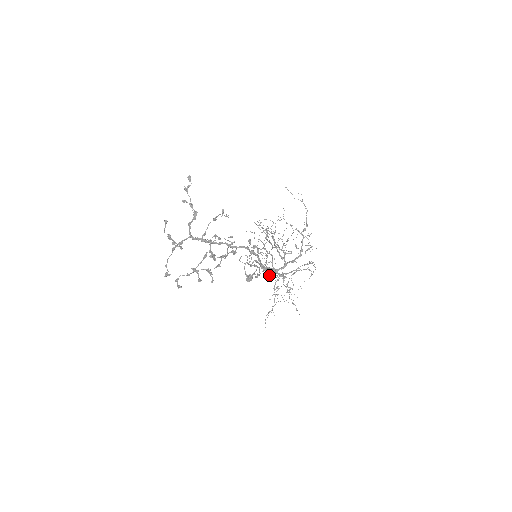
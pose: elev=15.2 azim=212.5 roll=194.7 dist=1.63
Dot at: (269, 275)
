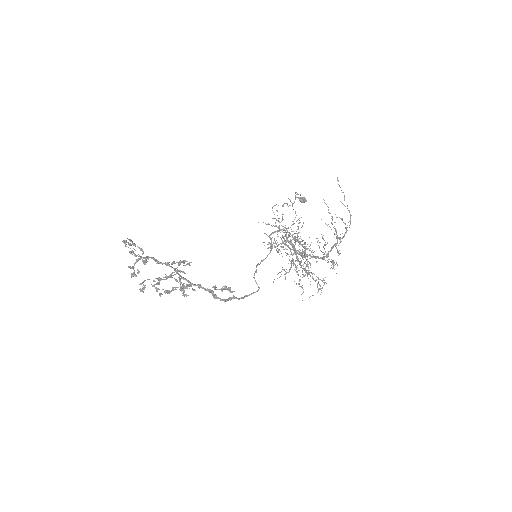
Dot at: occluded
